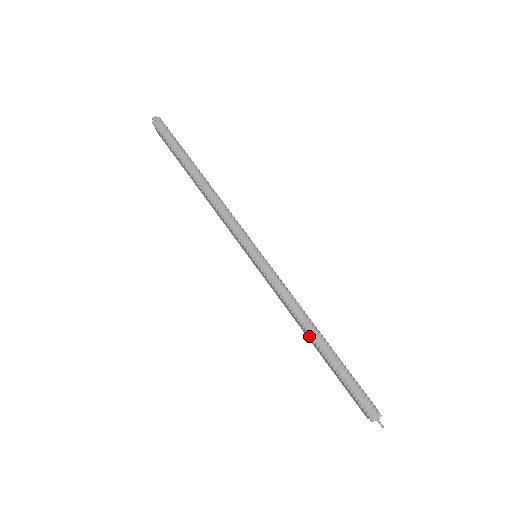
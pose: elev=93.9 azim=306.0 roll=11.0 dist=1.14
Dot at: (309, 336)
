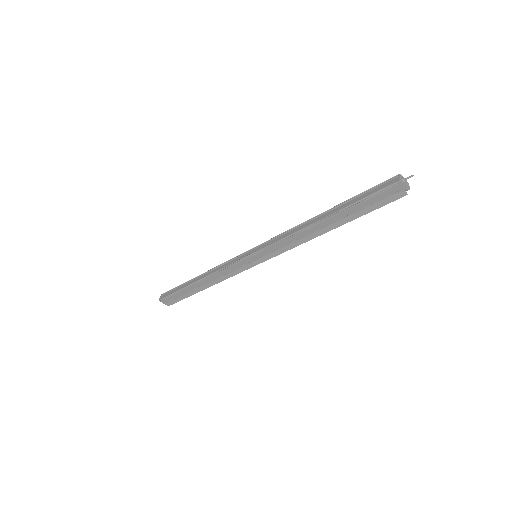
Dot at: (315, 223)
